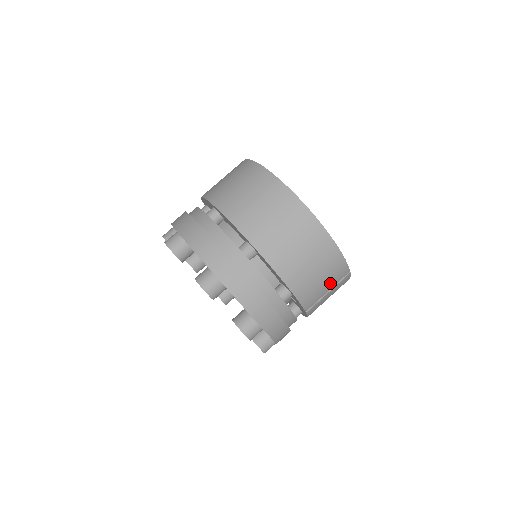
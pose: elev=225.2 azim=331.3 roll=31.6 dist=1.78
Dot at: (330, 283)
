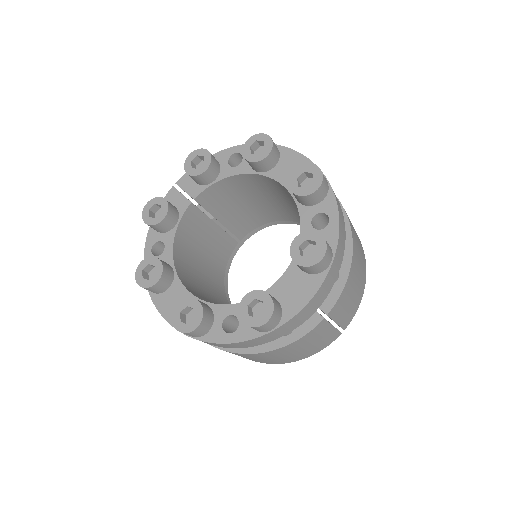
Dot at: (345, 314)
